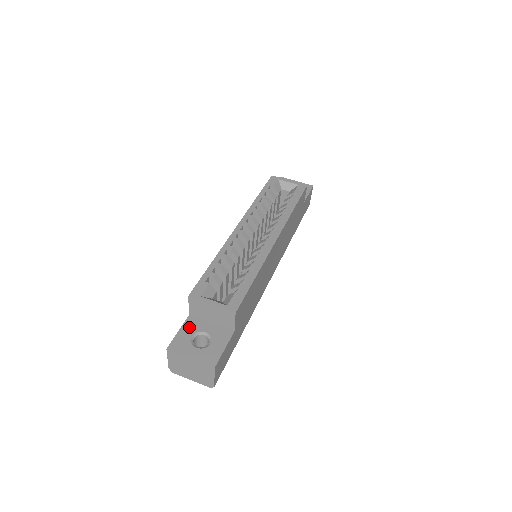
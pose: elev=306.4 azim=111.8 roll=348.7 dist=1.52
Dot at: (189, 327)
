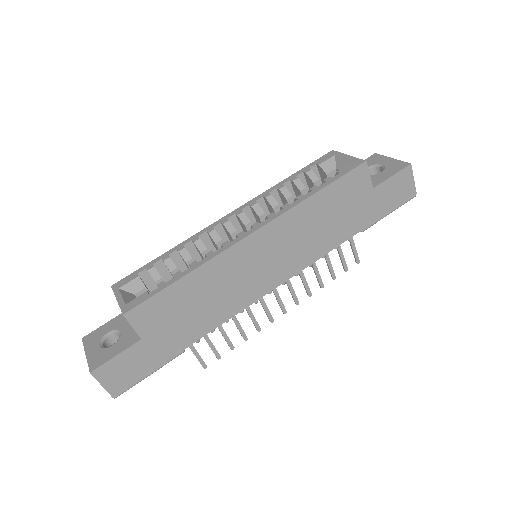
Dot at: (115, 322)
